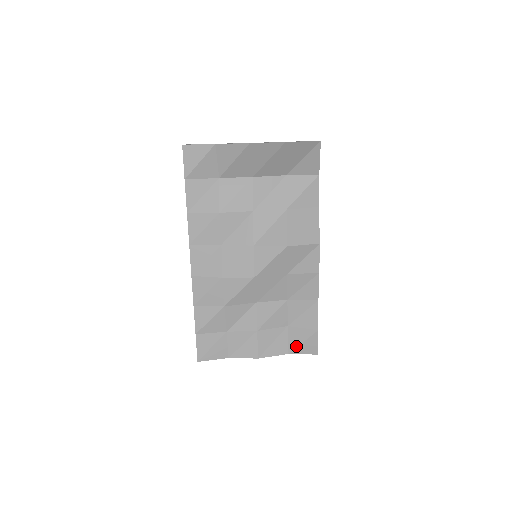
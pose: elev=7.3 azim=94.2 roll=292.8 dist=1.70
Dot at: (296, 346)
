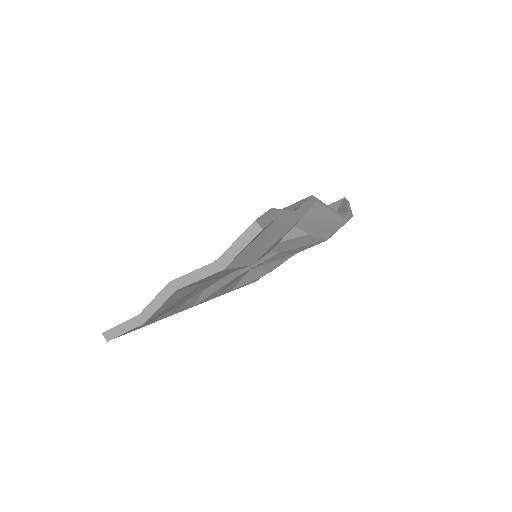
Dot at: occluded
